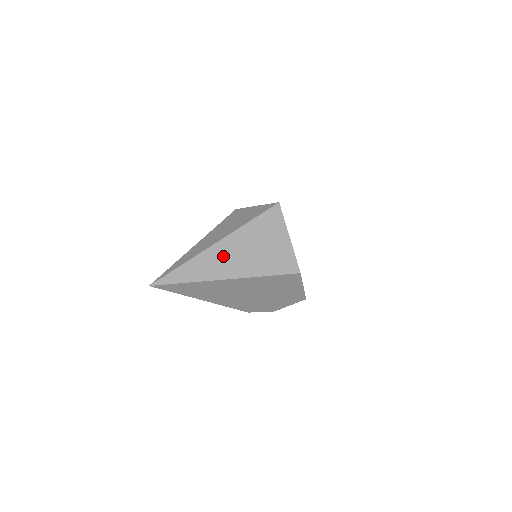
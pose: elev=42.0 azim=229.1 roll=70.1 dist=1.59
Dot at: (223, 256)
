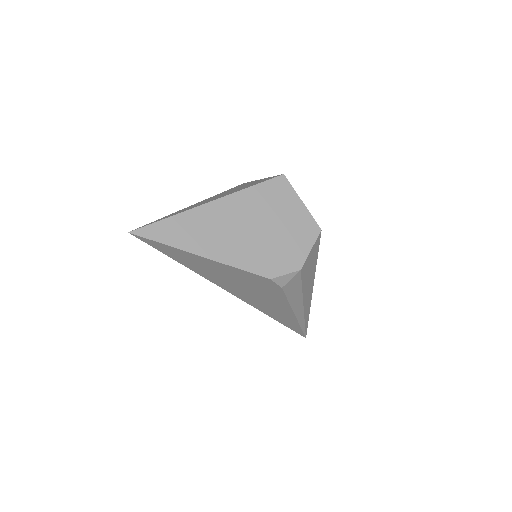
Dot at: occluded
